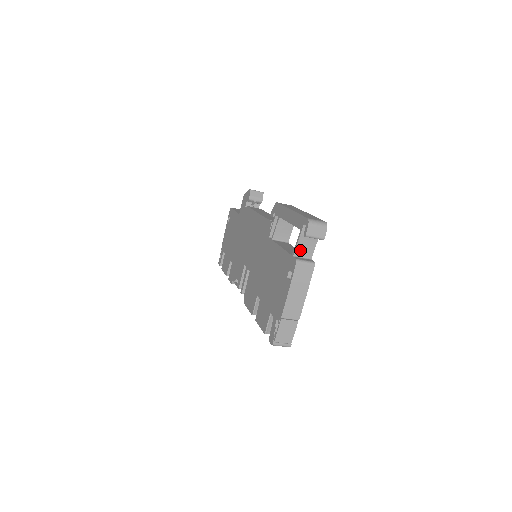
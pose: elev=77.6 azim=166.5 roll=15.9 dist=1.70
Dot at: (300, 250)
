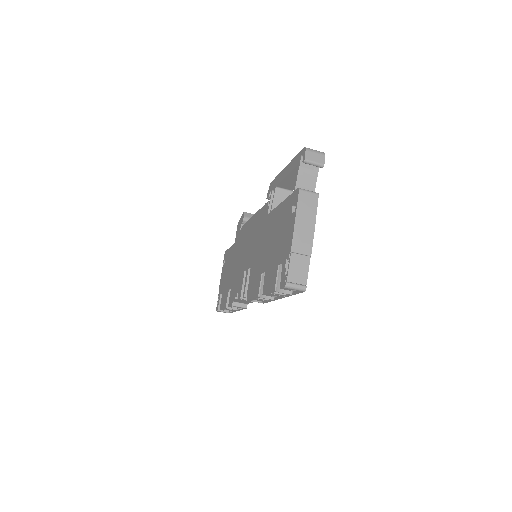
Dot at: (301, 185)
